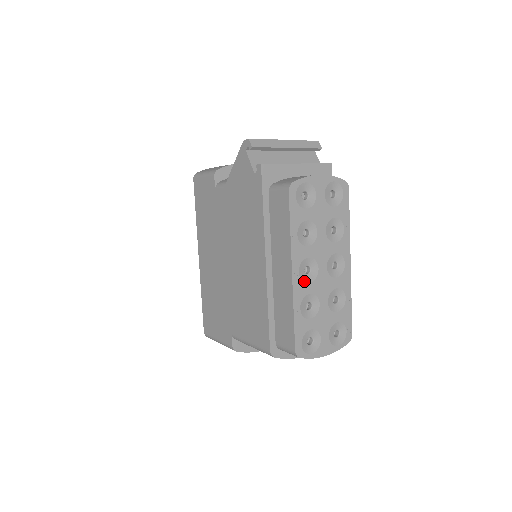
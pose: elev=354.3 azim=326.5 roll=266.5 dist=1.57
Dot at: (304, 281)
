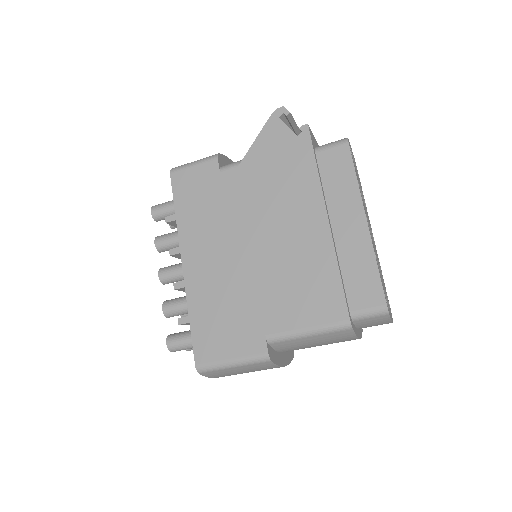
Dot at: occluded
